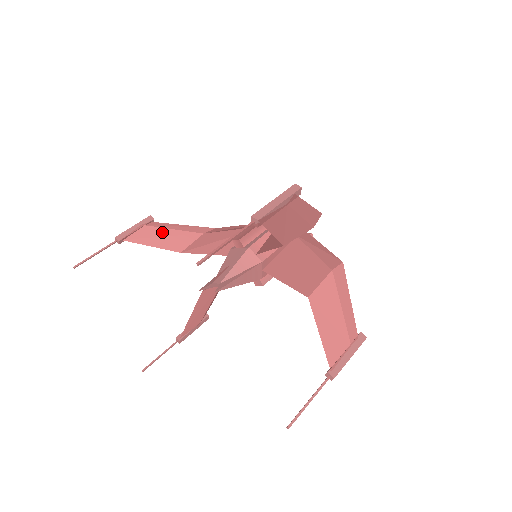
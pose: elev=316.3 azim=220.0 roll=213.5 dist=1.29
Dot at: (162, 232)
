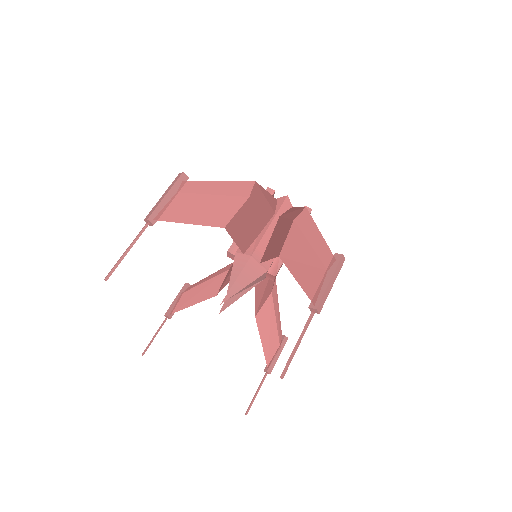
Dot at: (197, 289)
